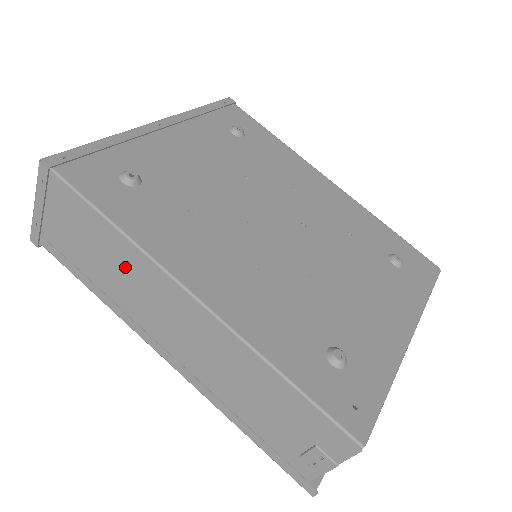
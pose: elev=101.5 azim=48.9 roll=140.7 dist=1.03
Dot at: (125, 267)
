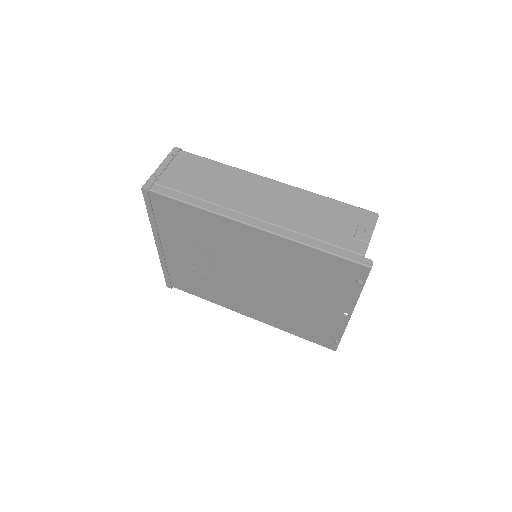
Dot at: (226, 180)
